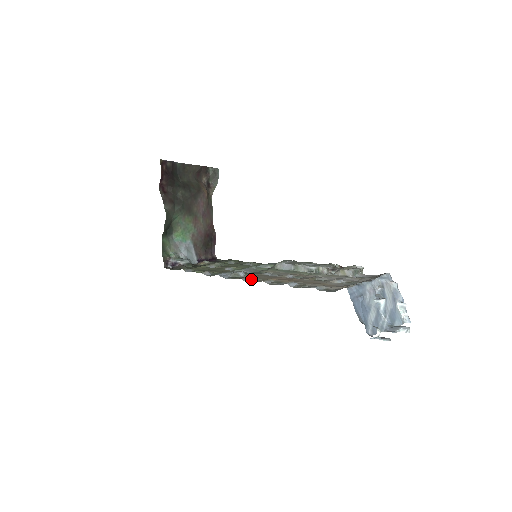
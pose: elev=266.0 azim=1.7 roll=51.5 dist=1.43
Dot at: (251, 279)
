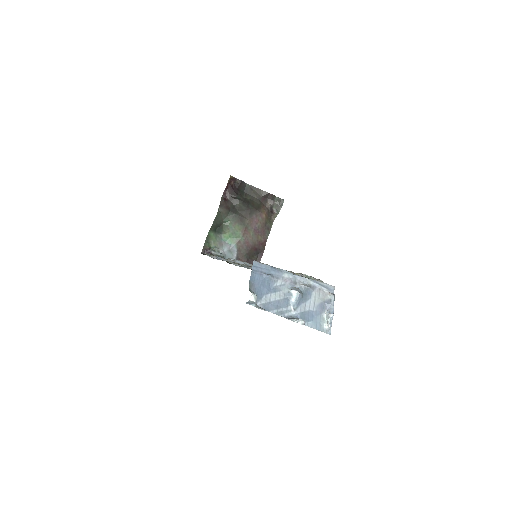
Dot at: occluded
